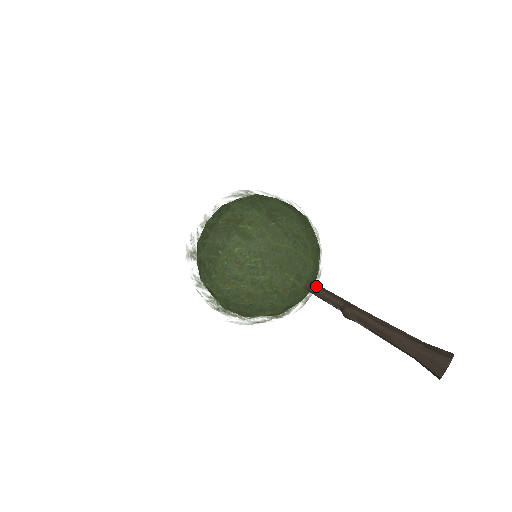
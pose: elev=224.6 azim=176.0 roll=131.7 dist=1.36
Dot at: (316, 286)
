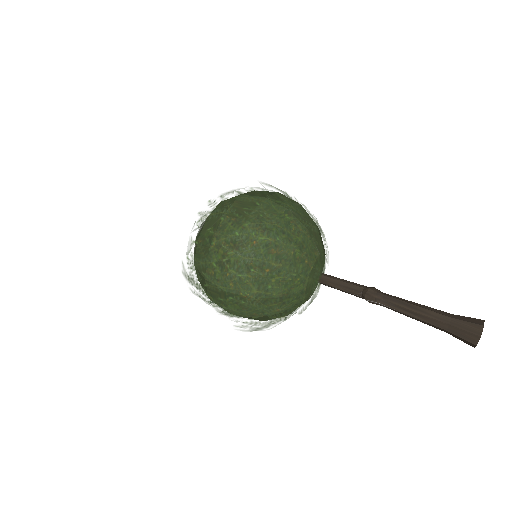
Dot at: occluded
